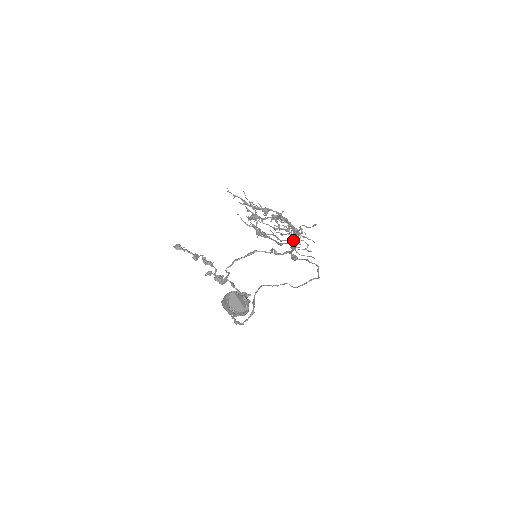
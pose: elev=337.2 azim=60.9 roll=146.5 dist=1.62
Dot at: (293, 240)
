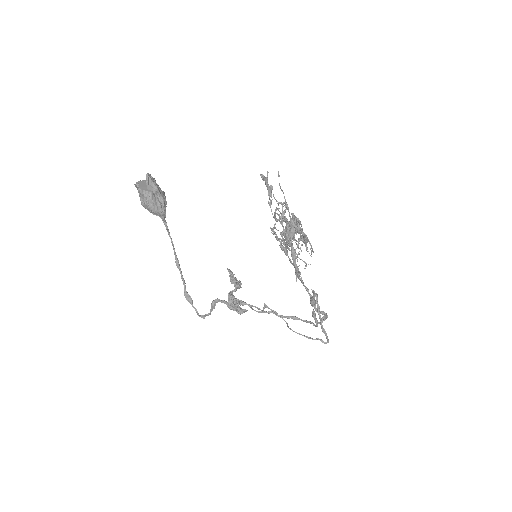
Dot at: (289, 237)
